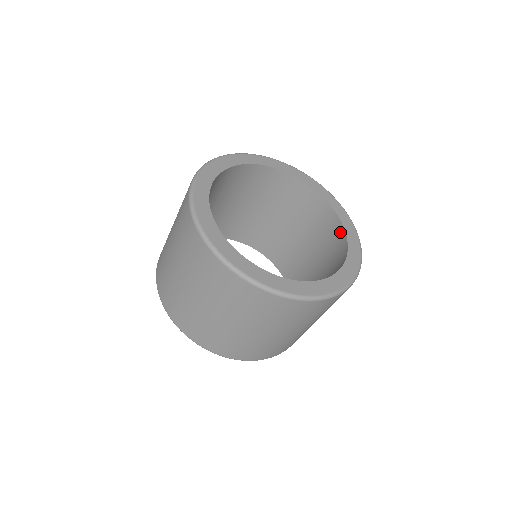
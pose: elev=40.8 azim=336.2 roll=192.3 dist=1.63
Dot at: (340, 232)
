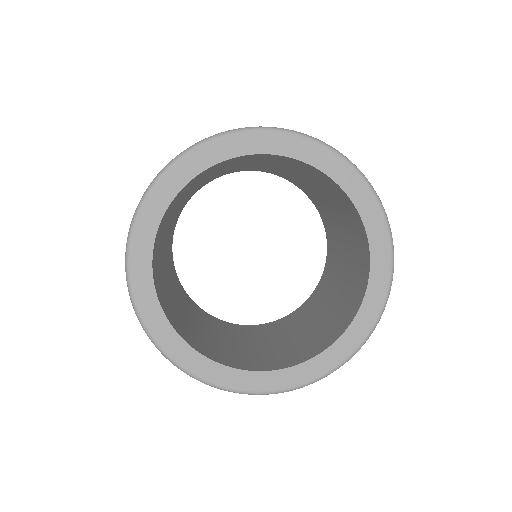
Dot at: occluded
